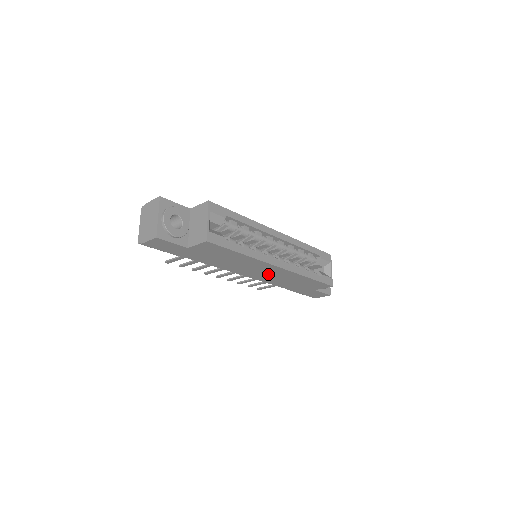
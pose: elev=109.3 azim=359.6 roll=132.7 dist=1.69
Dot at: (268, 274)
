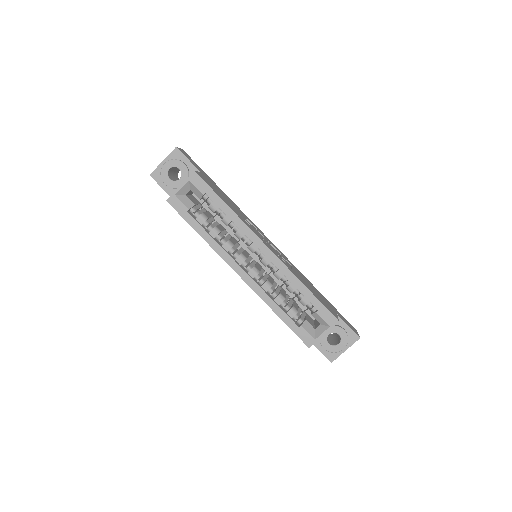
Dot at: occluded
